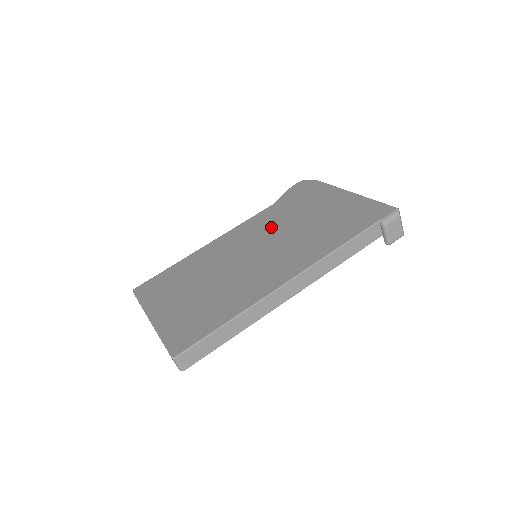
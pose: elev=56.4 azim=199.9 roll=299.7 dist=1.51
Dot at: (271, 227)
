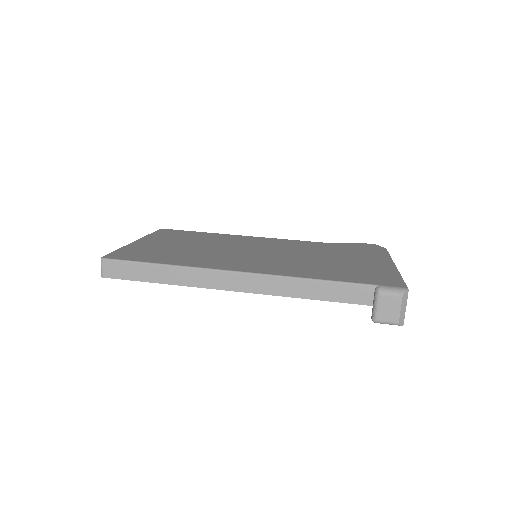
Dot at: (297, 249)
